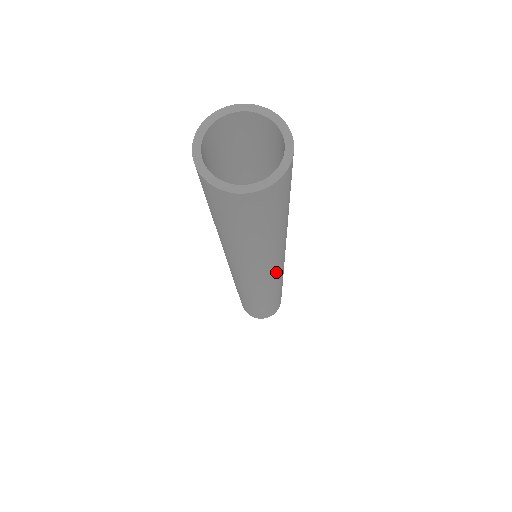
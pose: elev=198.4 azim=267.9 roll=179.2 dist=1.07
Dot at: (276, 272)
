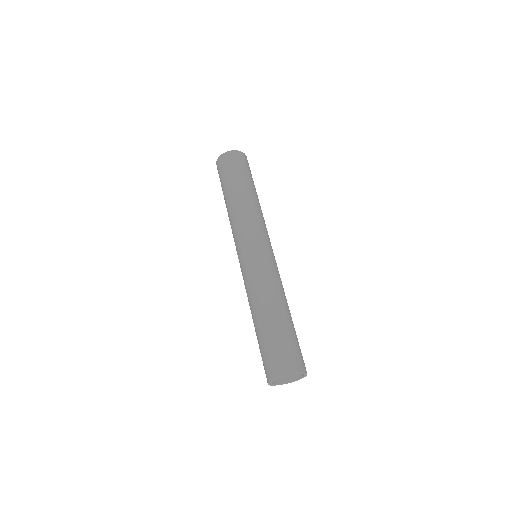
Dot at: occluded
